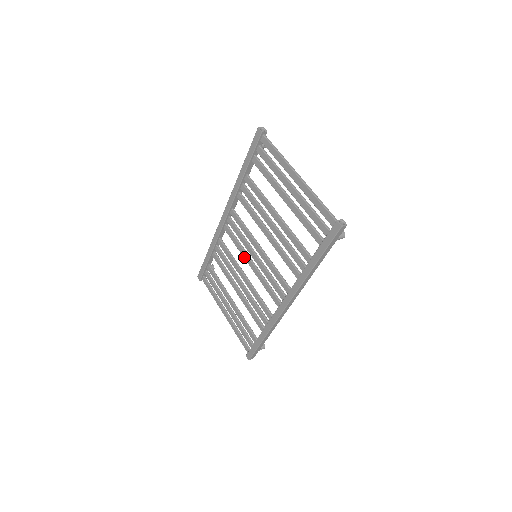
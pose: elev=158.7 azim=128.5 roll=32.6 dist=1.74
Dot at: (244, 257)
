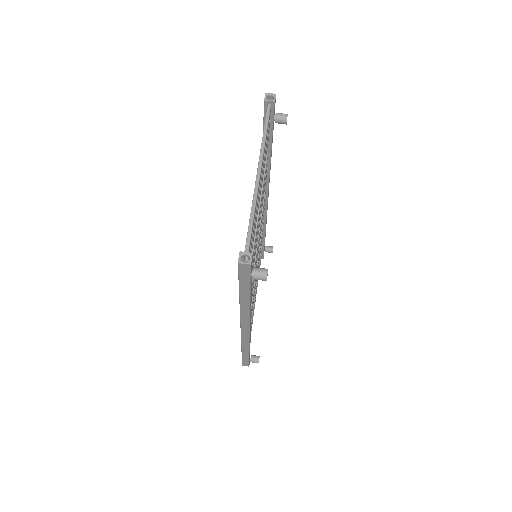
Dot at: occluded
